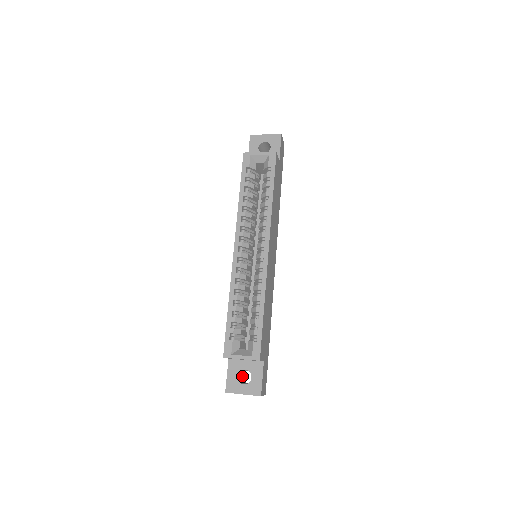
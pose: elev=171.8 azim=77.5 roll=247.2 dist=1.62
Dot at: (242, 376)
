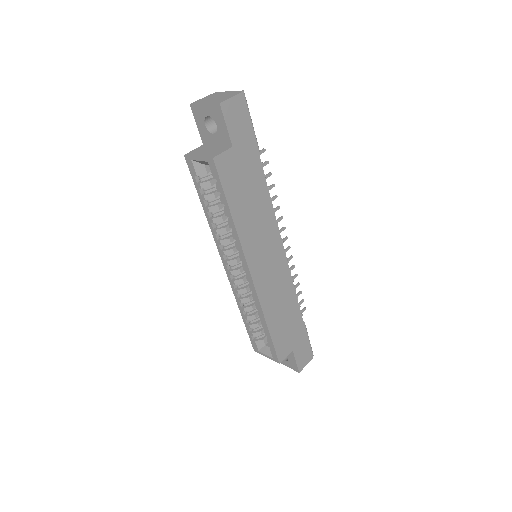
Dot at: occluded
